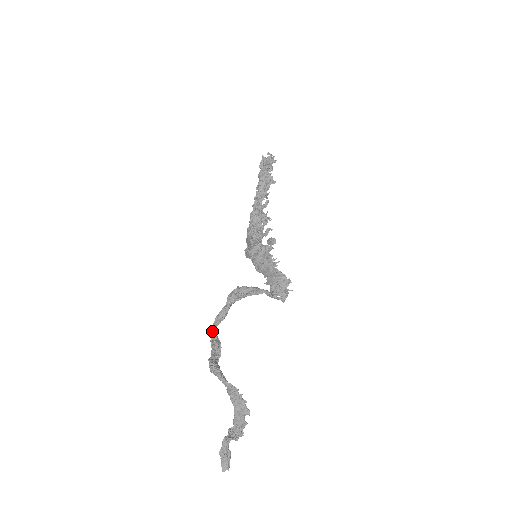
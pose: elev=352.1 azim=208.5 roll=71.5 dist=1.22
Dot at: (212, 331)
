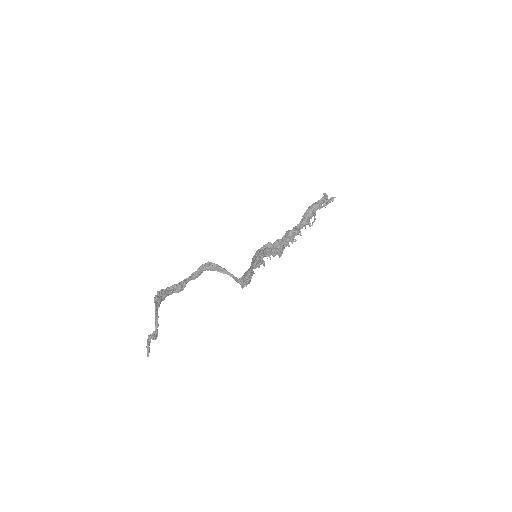
Dot at: (184, 280)
